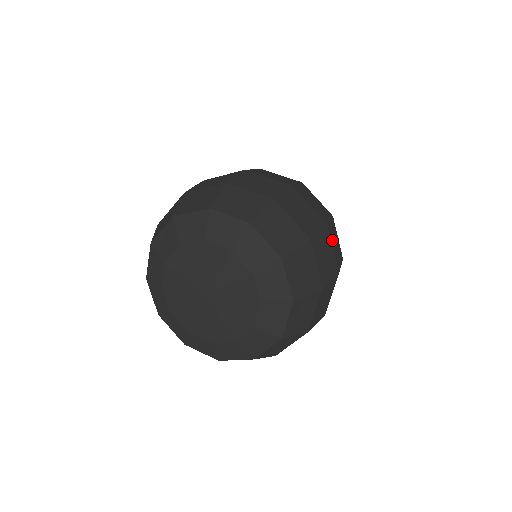
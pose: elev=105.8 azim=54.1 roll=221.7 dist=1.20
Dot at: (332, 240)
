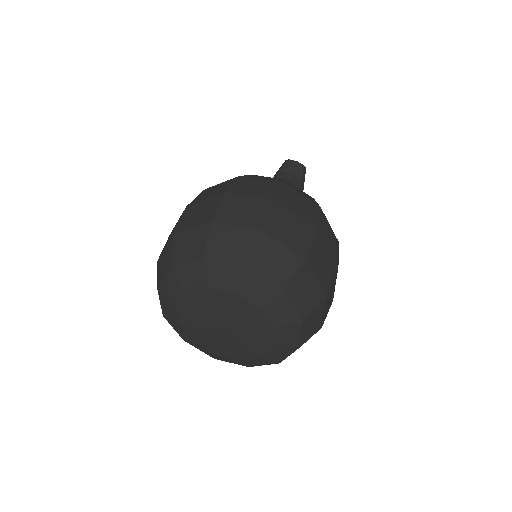
Dot at: (325, 239)
